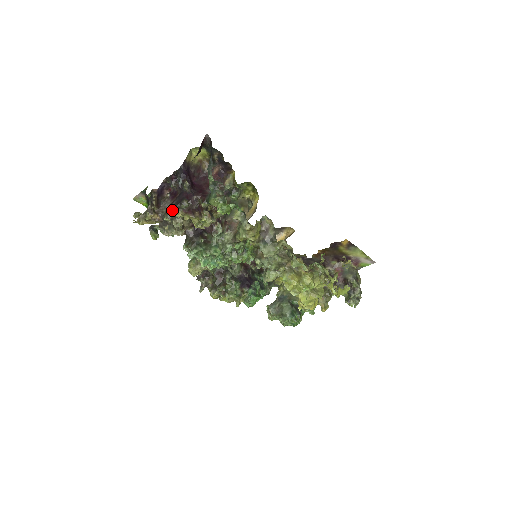
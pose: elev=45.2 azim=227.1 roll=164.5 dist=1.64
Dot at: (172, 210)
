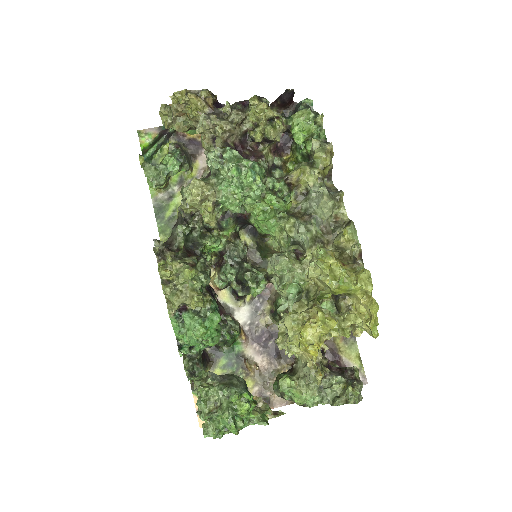
Dot at: occluded
